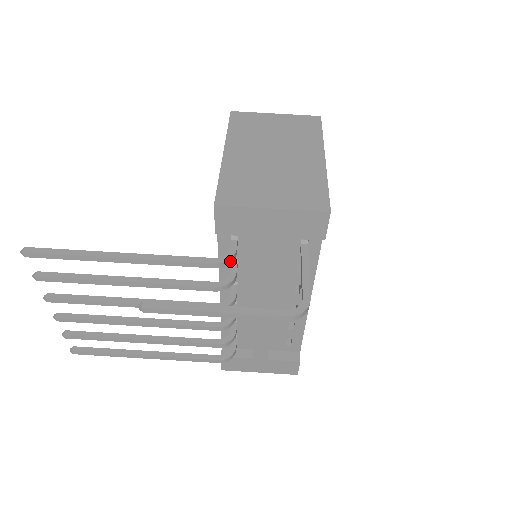
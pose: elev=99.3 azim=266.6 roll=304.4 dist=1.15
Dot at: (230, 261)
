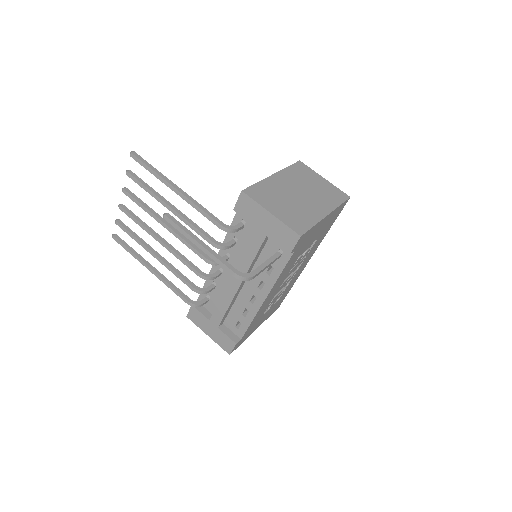
Dot at: (231, 231)
